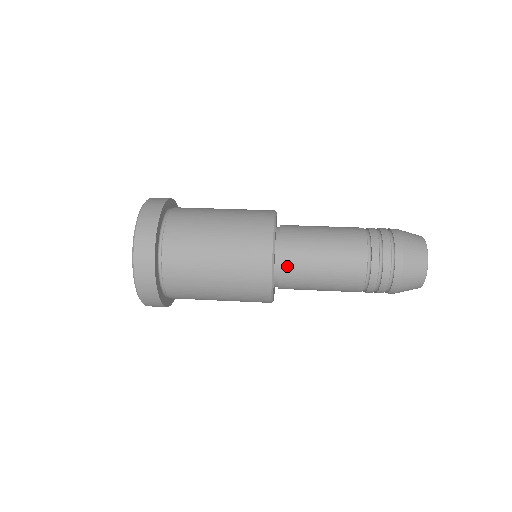
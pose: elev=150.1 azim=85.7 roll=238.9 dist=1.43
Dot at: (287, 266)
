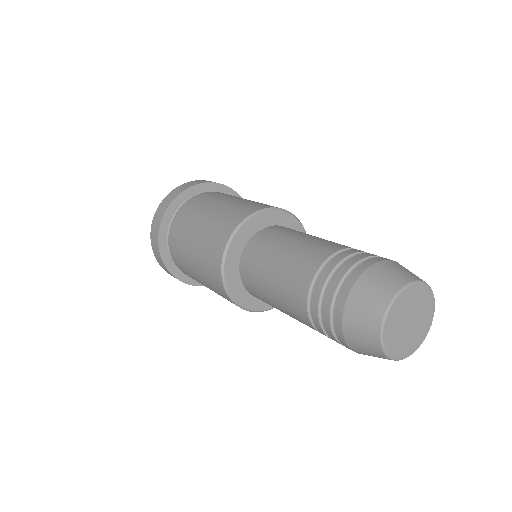
Dot at: (253, 246)
